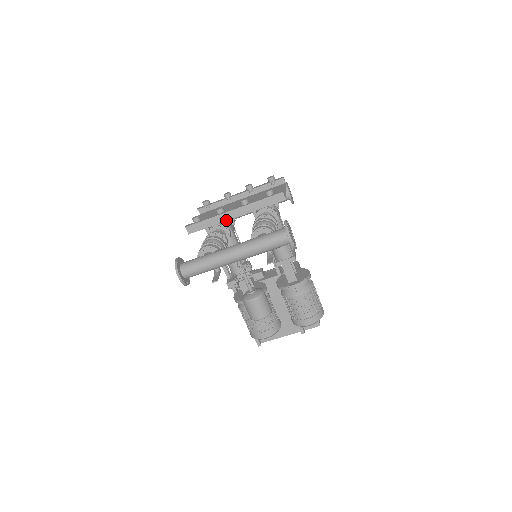
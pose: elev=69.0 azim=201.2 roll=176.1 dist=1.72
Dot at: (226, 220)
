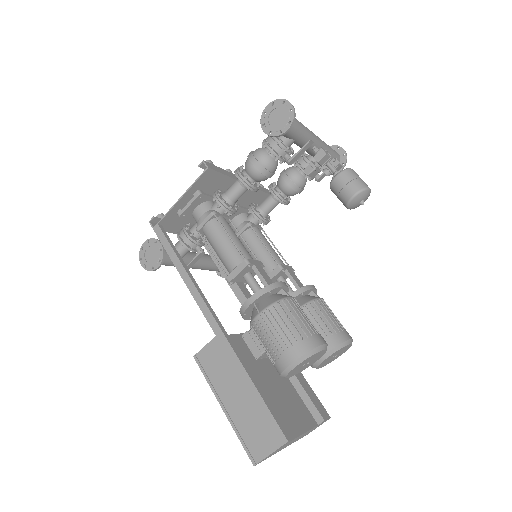
Dot at: occluded
